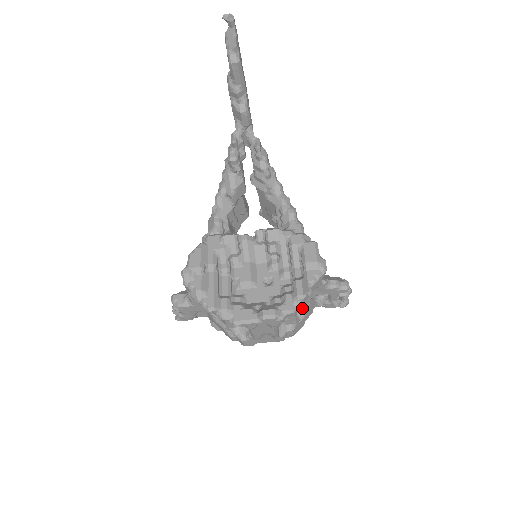
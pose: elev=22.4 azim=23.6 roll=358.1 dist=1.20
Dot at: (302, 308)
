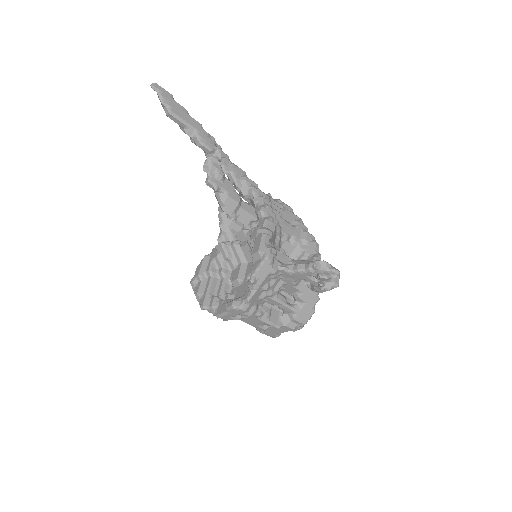
Dot at: (296, 296)
